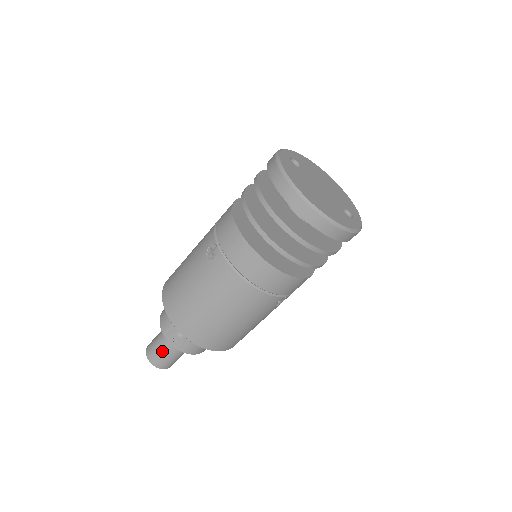
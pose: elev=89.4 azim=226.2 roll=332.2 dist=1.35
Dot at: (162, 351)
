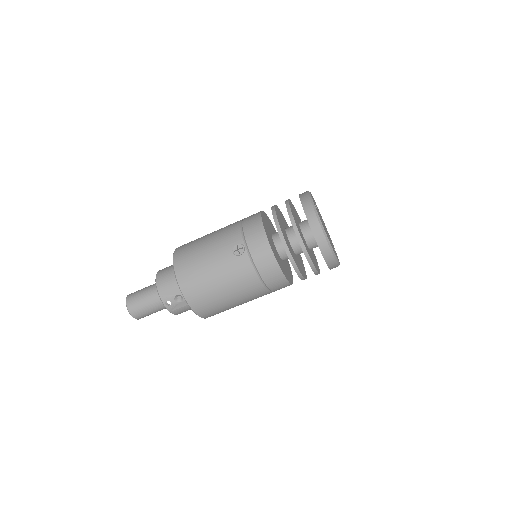
Dot at: (146, 306)
